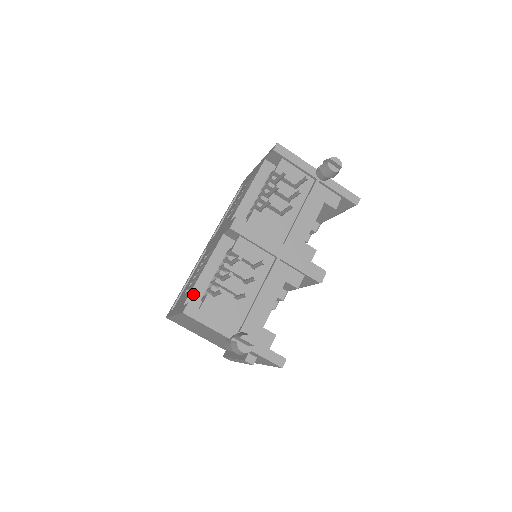
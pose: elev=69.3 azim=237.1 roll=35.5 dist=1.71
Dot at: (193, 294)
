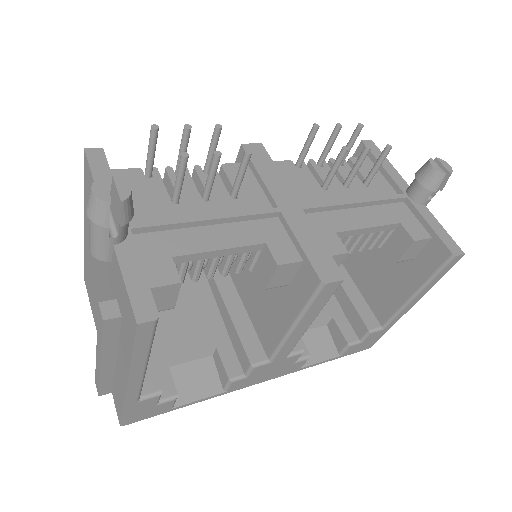
Dot at: occluded
